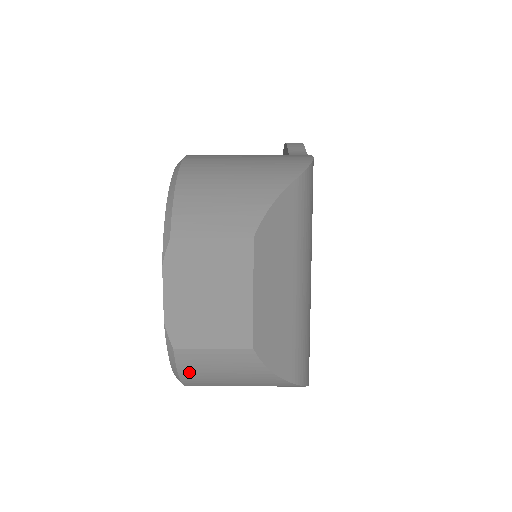
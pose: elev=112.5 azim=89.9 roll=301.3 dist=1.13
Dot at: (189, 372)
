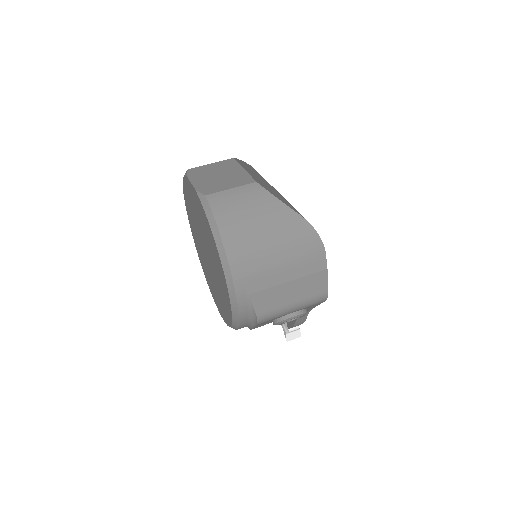
Dot at: (222, 215)
